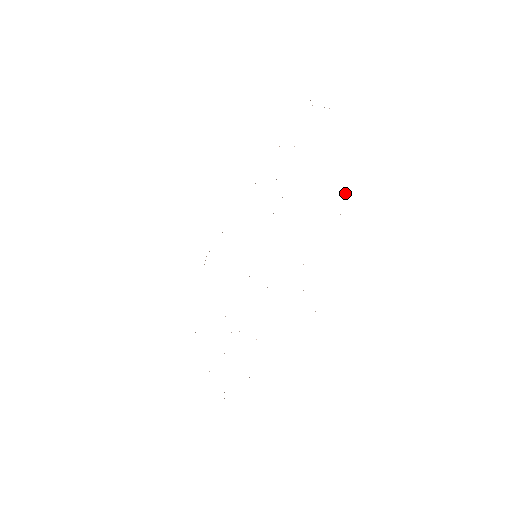
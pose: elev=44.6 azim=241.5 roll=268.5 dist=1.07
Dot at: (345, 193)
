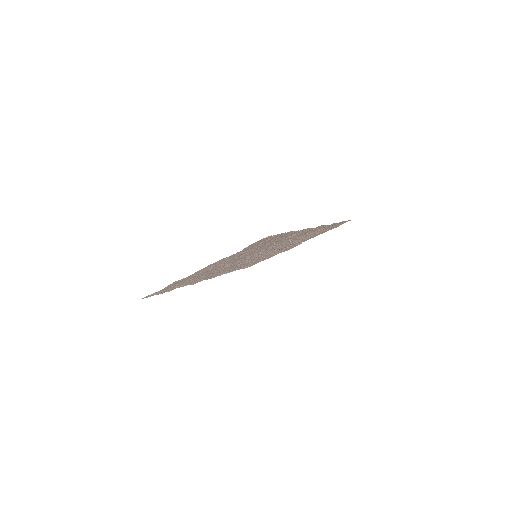
Dot at: occluded
